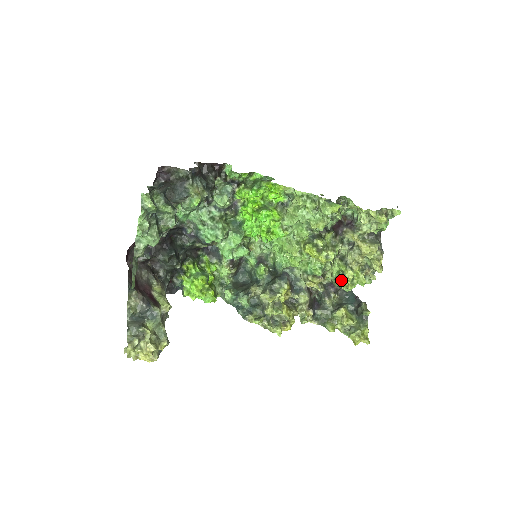
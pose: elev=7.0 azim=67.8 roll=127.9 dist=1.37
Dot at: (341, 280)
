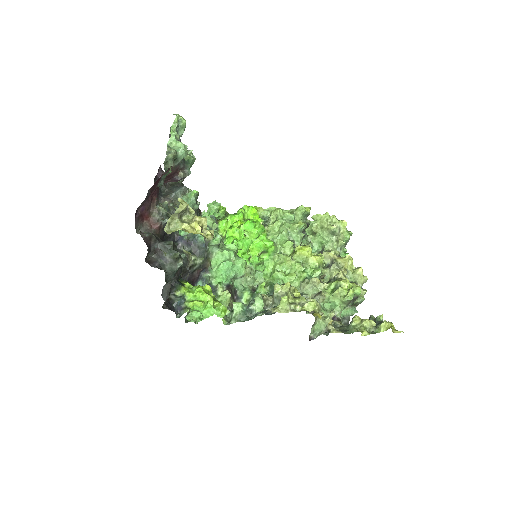
Dot at: (339, 287)
